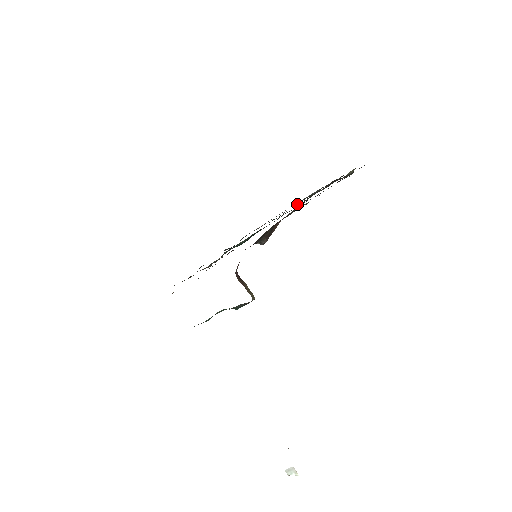
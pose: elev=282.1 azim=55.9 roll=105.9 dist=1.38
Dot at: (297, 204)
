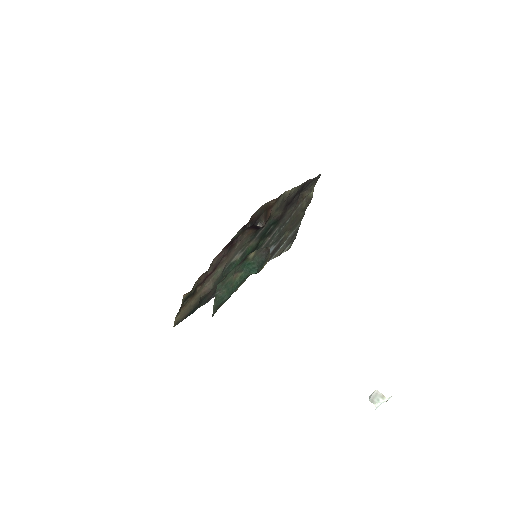
Dot at: (276, 232)
